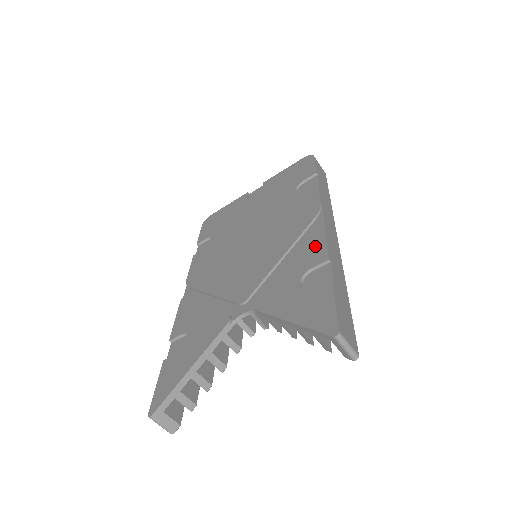
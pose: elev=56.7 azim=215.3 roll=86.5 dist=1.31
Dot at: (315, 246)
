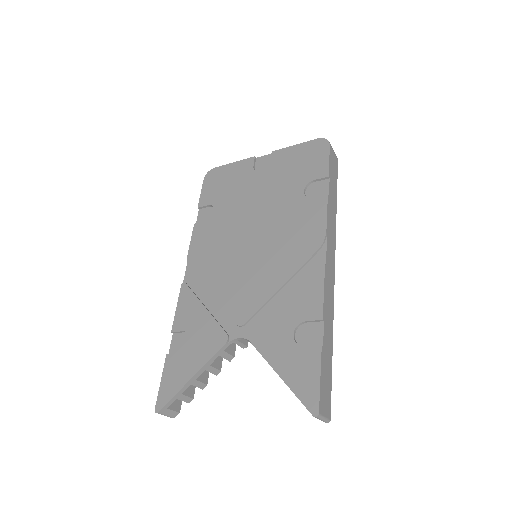
Dot at: (313, 293)
